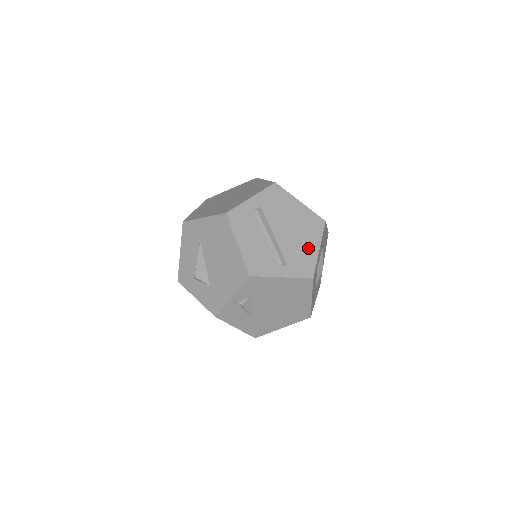
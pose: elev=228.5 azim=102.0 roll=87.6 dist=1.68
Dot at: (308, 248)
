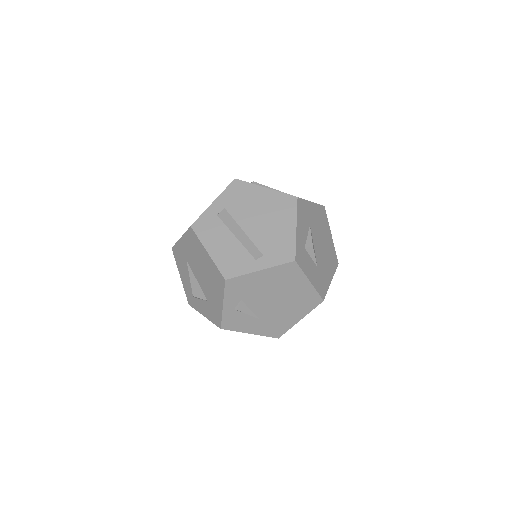
Dot at: (283, 231)
